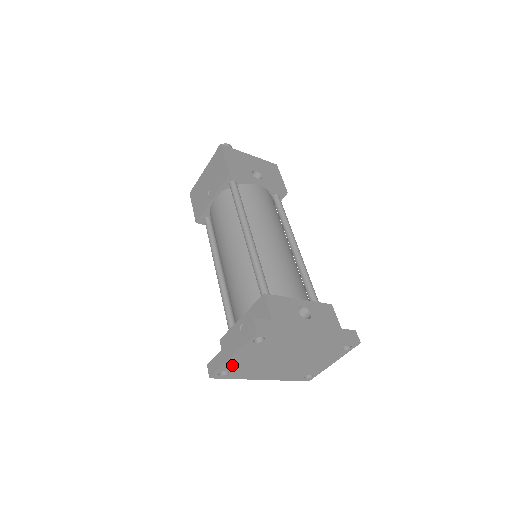
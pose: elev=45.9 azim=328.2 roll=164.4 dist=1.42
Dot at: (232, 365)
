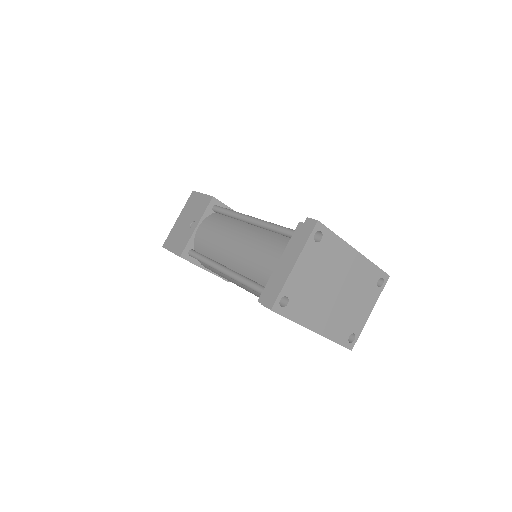
Dot at: (293, 285)
